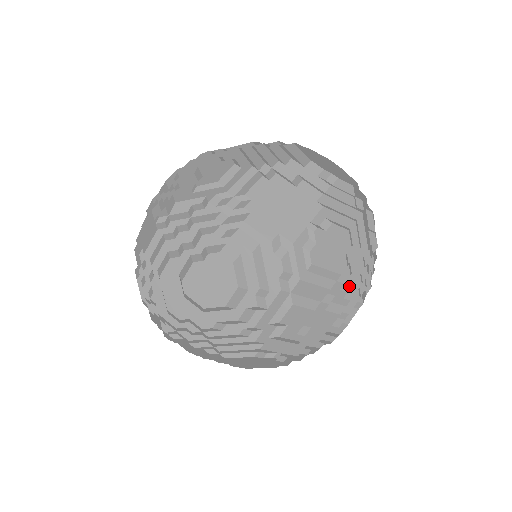
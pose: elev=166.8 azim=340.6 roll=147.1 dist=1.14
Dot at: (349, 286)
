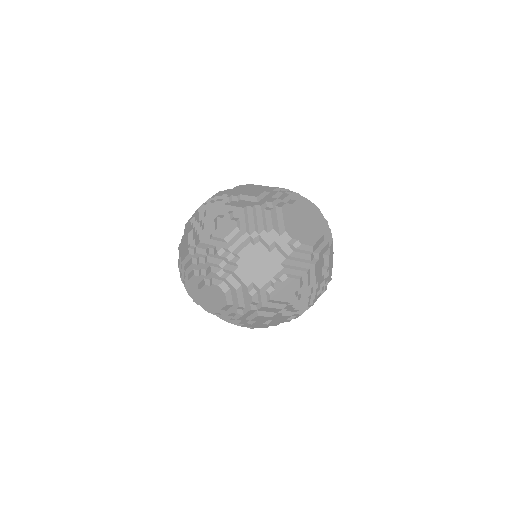
Dot at: (298, 305)
